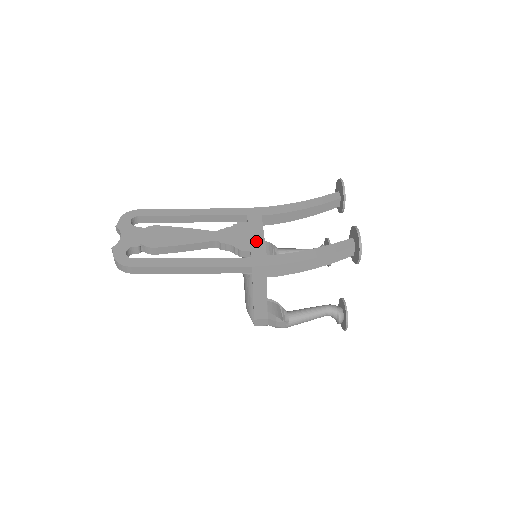
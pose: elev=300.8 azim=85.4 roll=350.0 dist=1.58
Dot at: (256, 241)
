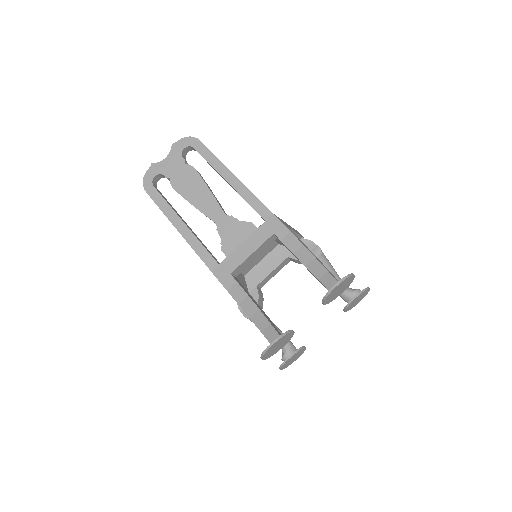
Dot at: (240, 253)
